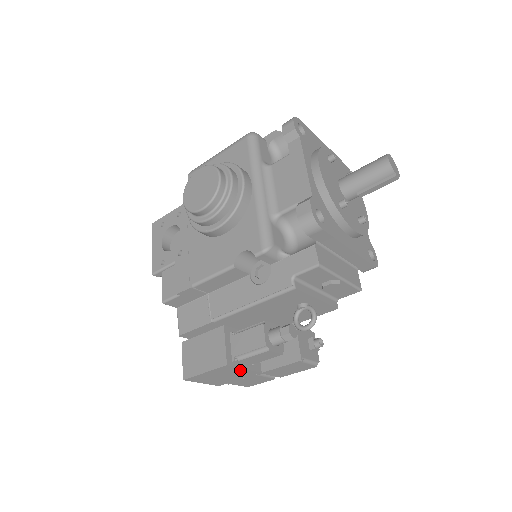
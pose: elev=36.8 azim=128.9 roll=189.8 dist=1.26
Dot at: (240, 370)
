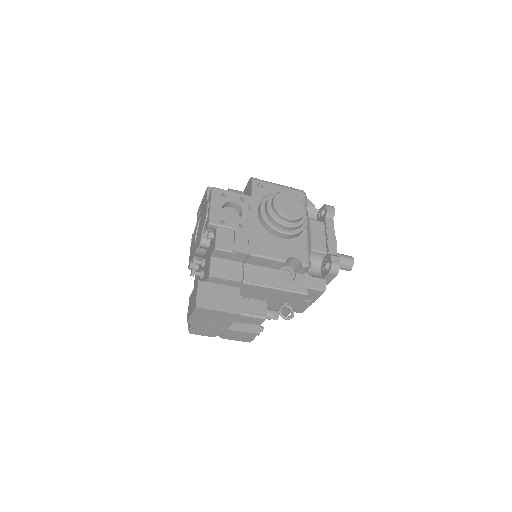
Dot at: (230, 321)
